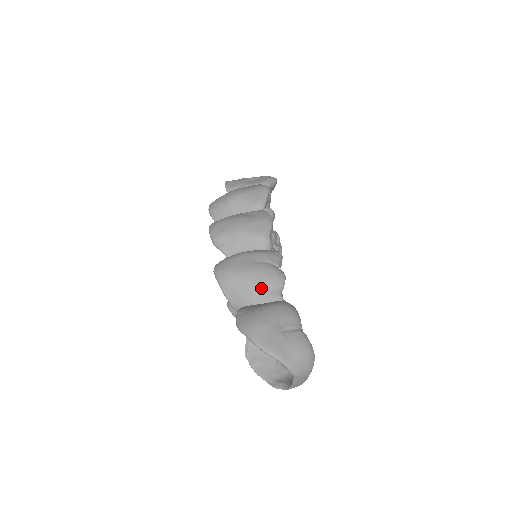
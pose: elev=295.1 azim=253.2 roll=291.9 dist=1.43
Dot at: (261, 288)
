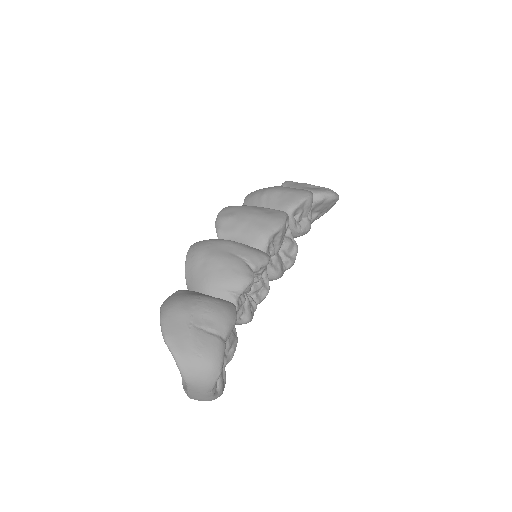
Dot at: (218, 280)
